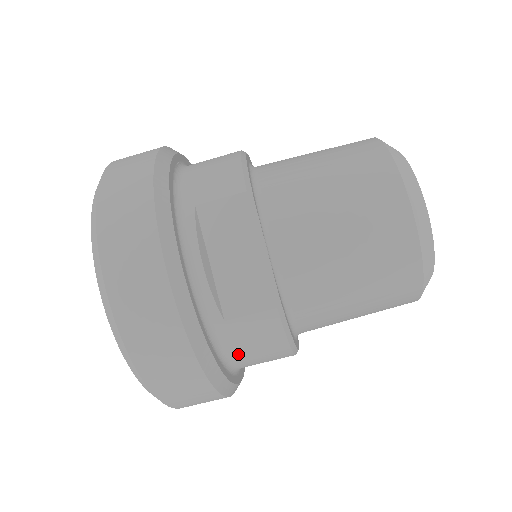
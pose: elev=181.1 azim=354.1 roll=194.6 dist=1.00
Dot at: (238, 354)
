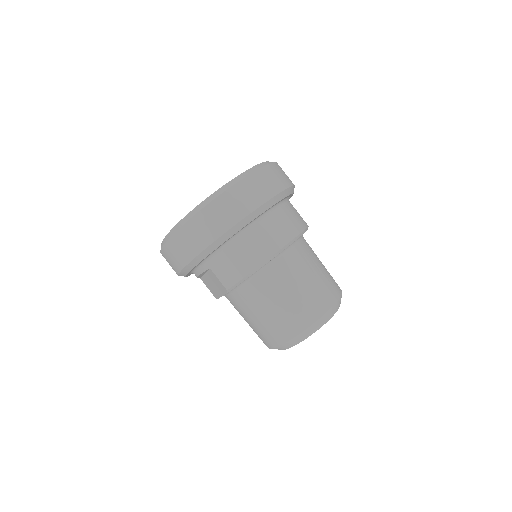
Dot at: occluded
